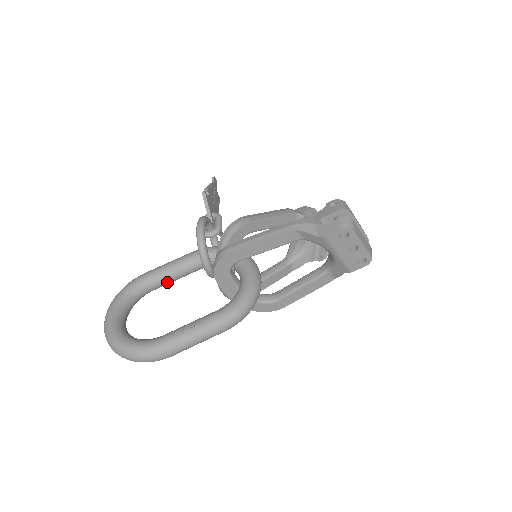
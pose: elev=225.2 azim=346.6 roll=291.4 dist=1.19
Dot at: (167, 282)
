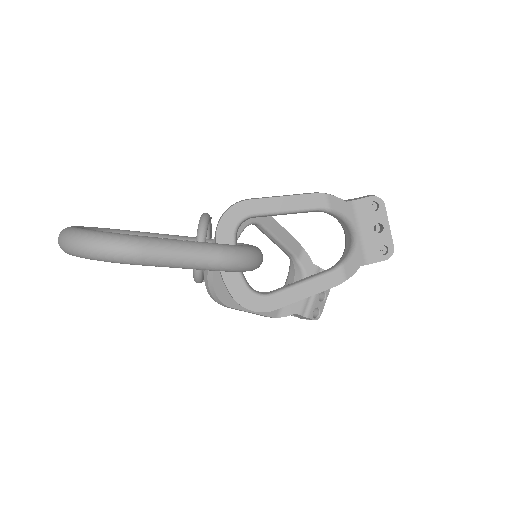
Dot at: occluded
